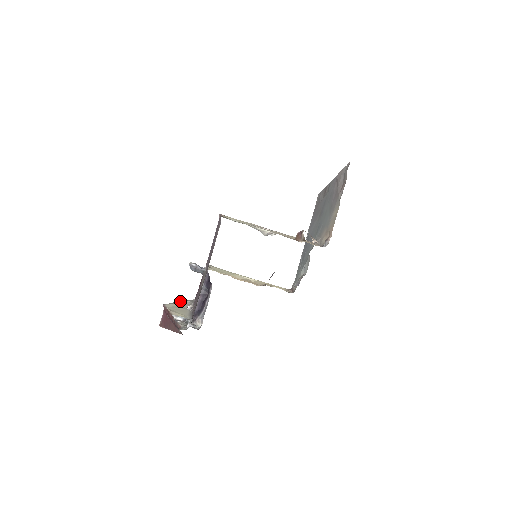
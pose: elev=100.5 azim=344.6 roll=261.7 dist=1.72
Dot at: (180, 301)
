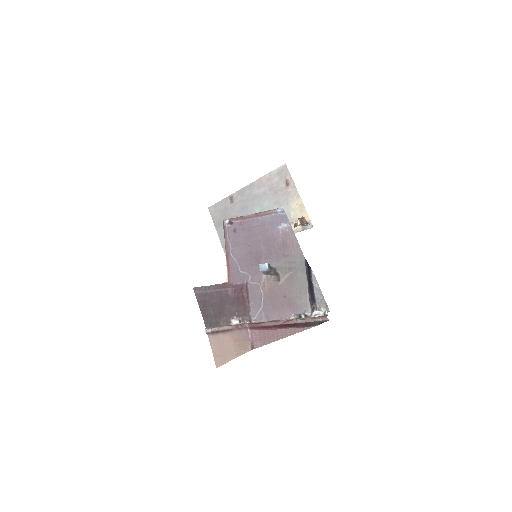
Dot at: occluded
